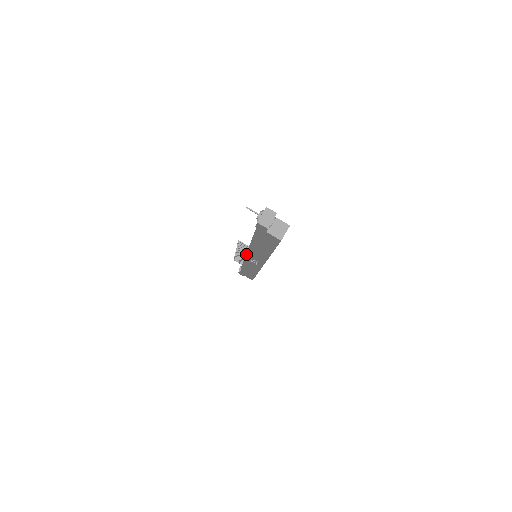
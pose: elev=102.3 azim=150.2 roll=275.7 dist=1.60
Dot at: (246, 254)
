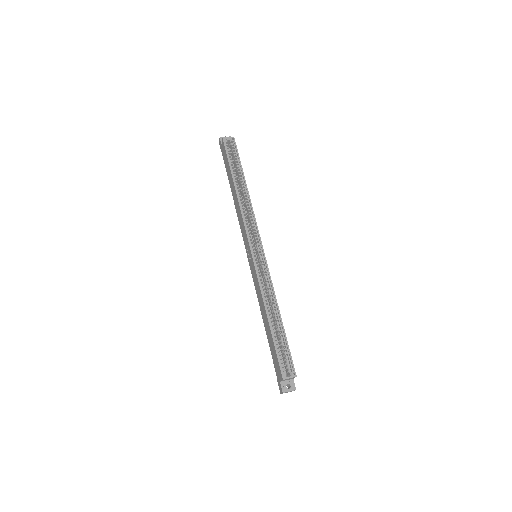
Dot at: occluded
